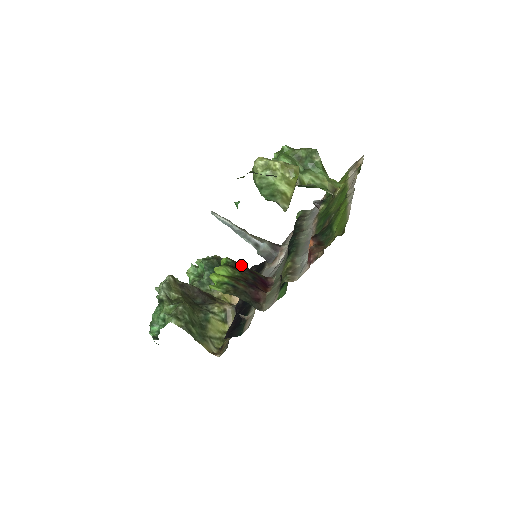
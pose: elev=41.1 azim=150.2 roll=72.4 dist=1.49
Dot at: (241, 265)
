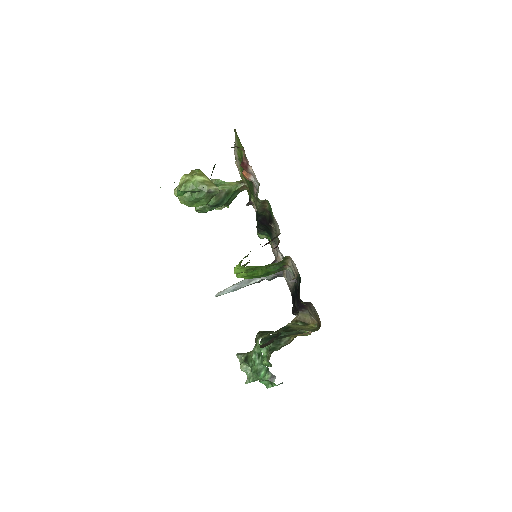
Dot at: occluded
